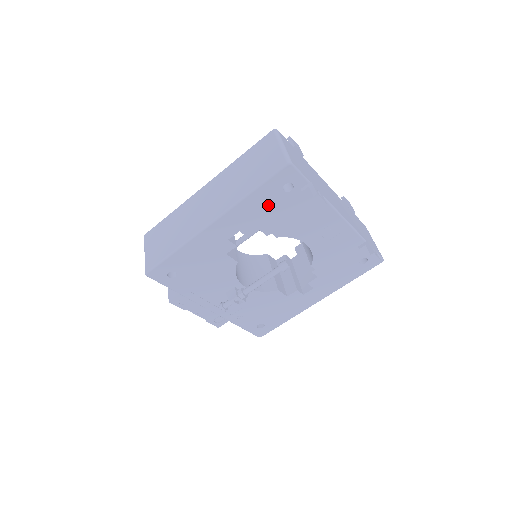
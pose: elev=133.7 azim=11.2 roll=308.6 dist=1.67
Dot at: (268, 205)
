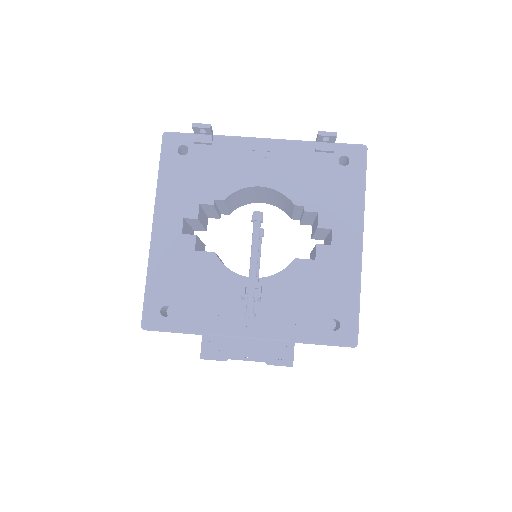
Dot at: (183, 177)
